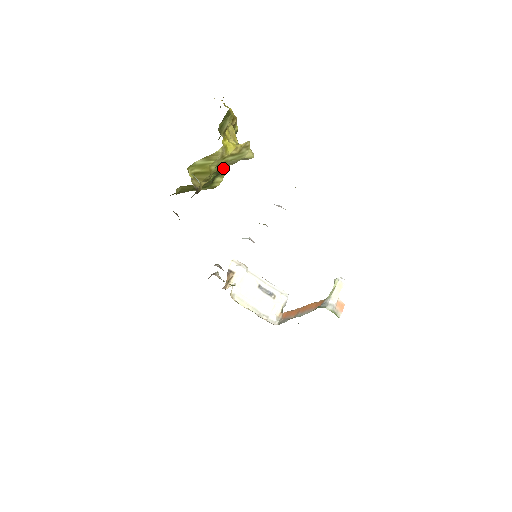
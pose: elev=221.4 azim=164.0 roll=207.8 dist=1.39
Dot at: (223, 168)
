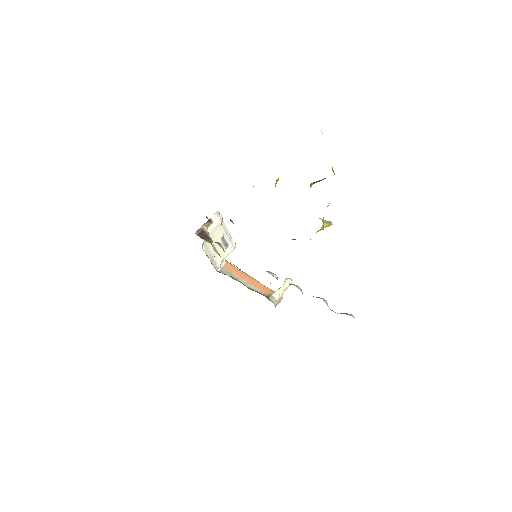
Dot at: occluded
